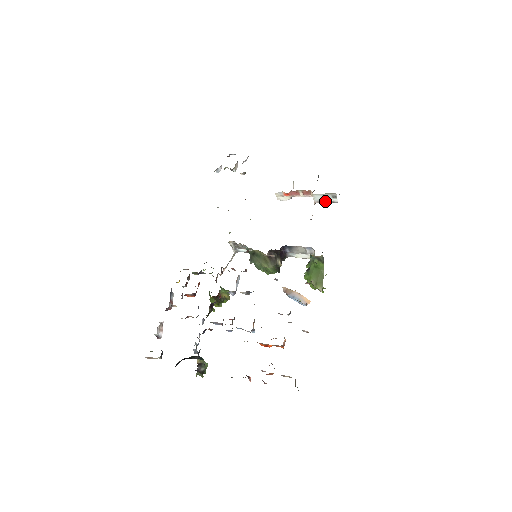
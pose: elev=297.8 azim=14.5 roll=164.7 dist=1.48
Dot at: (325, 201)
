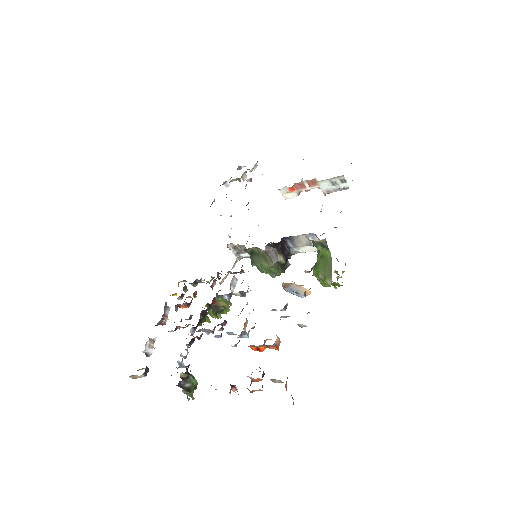
Dot at: (335, 189)
